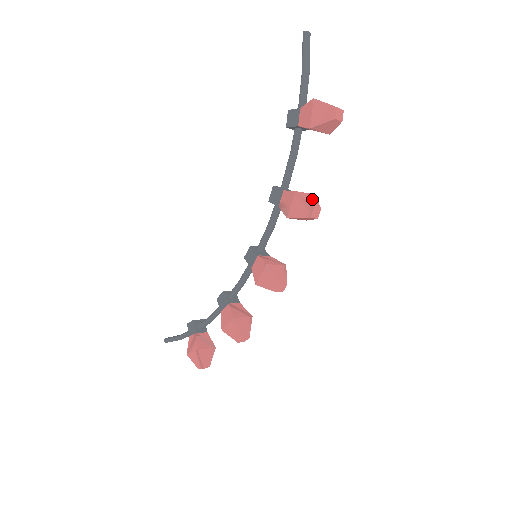
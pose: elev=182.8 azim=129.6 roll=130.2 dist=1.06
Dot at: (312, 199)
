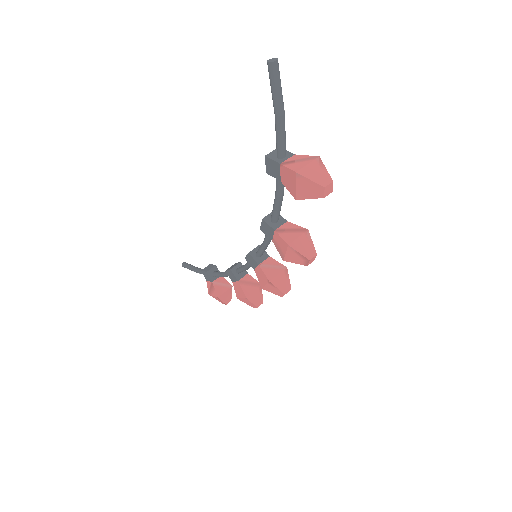
Dot at: (306, 244)
